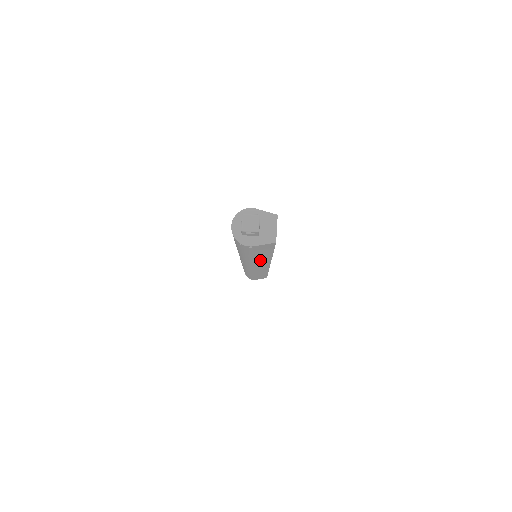
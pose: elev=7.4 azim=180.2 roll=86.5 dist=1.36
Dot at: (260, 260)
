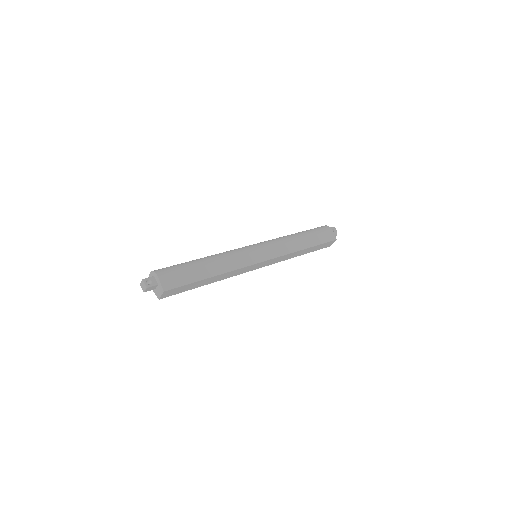
Dot at: occluded
